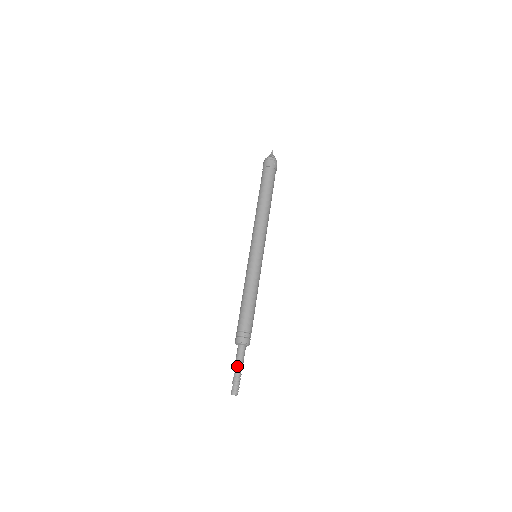
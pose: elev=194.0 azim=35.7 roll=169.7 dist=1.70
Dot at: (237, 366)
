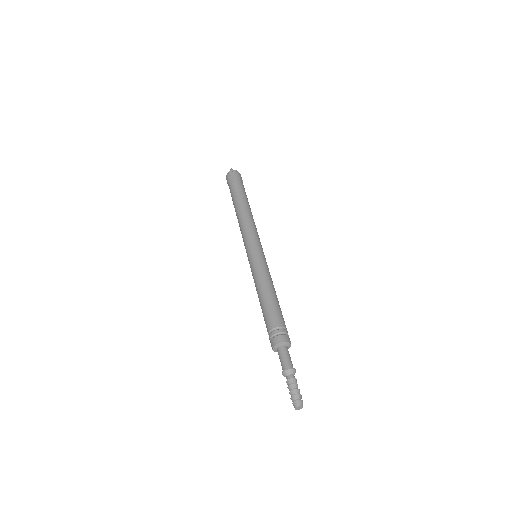
Dot at: (291, 369)
